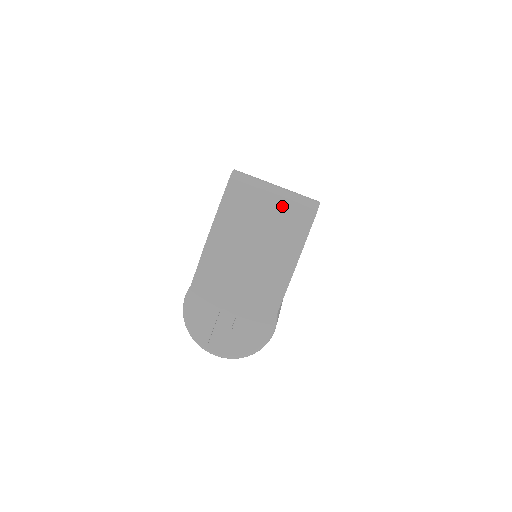
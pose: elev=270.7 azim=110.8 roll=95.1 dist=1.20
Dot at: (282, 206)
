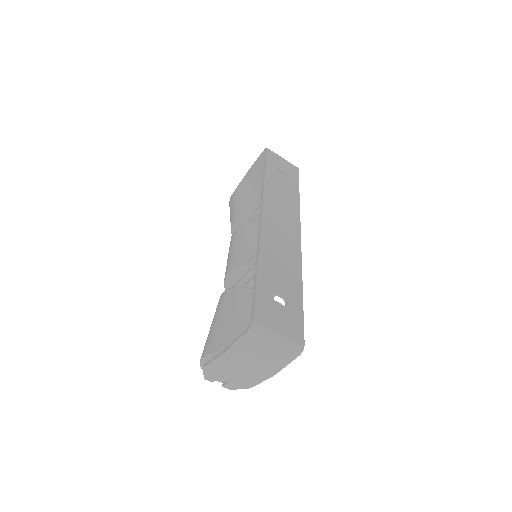
Dot at: (279, 348)
